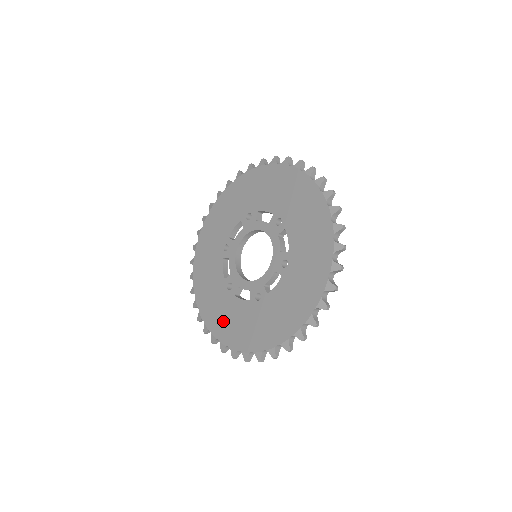
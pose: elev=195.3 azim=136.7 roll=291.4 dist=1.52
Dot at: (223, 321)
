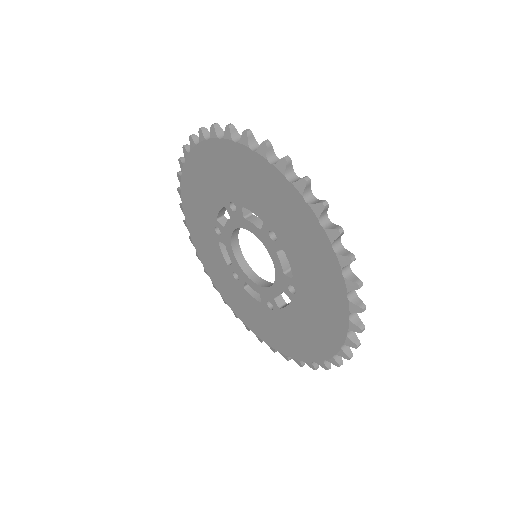
Dot at: (240, 306)
